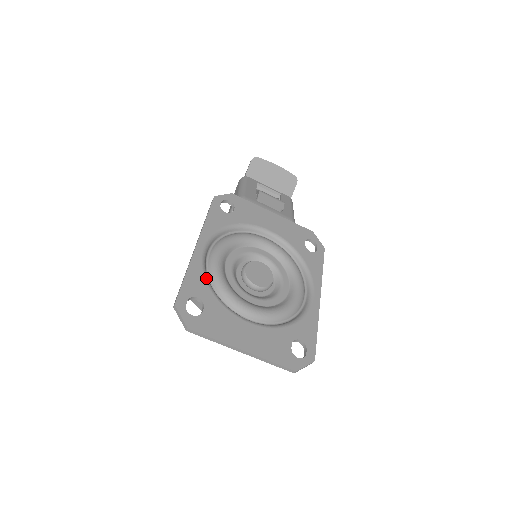
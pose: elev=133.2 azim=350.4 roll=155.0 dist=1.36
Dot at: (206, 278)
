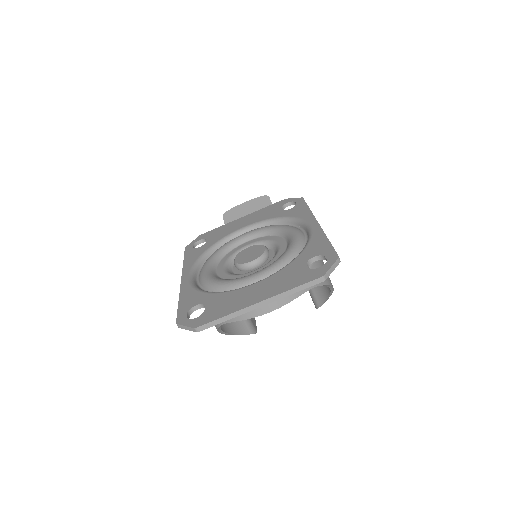
Dot at: (199, 290)
